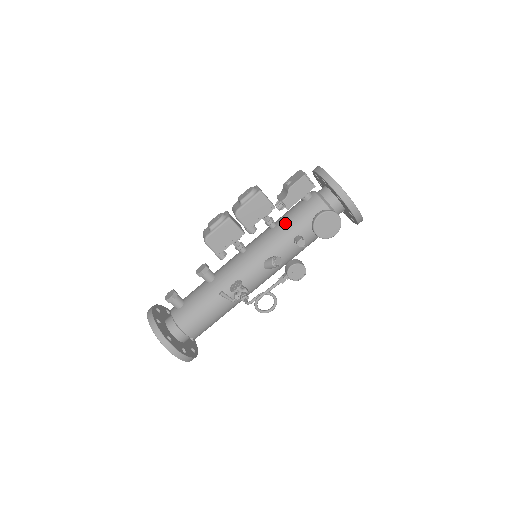
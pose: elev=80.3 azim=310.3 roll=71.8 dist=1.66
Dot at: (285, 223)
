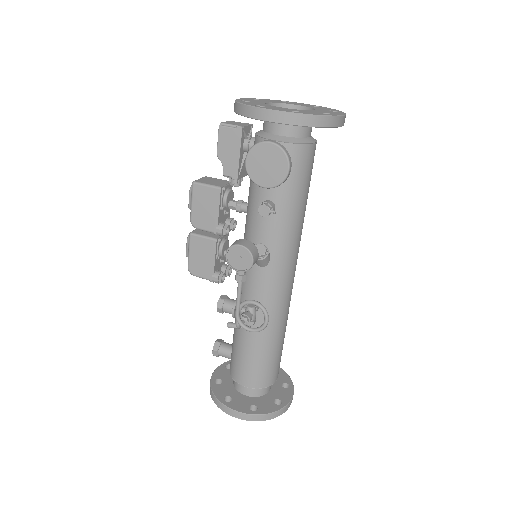
Dot at: (248, 197)
